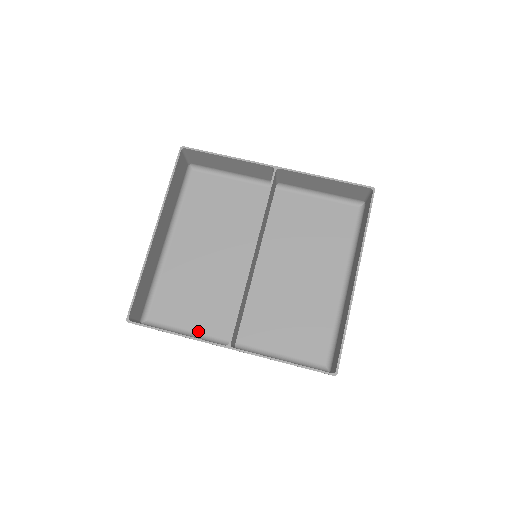
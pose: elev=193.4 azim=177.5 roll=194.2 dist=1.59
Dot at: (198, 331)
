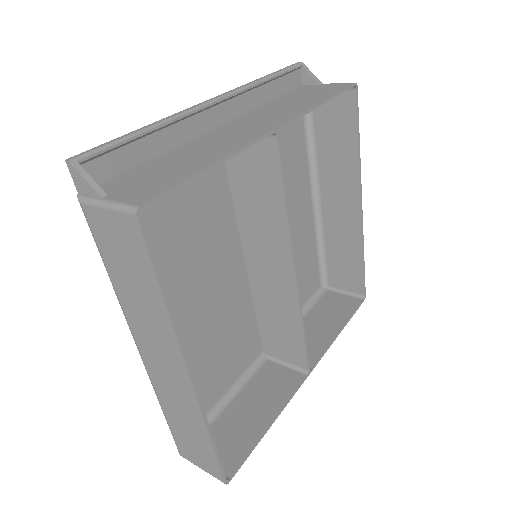
Dot at: (233, 382)
